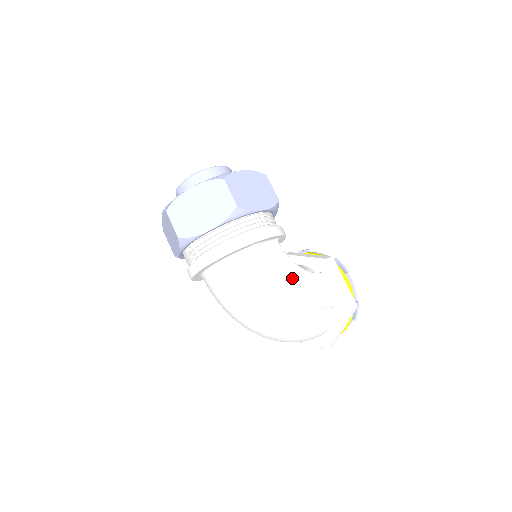
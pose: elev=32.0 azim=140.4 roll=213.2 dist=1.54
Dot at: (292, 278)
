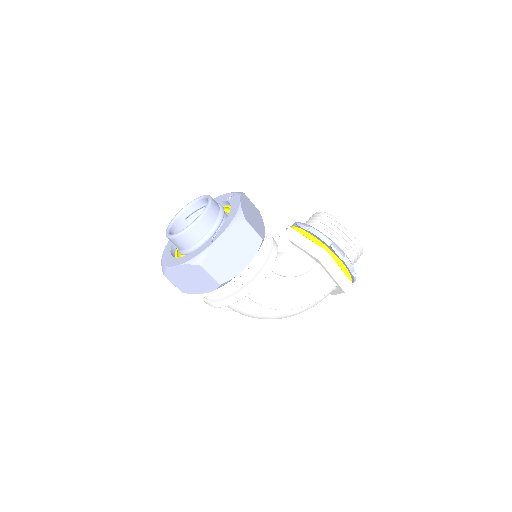
Dot at: (286, 296)
